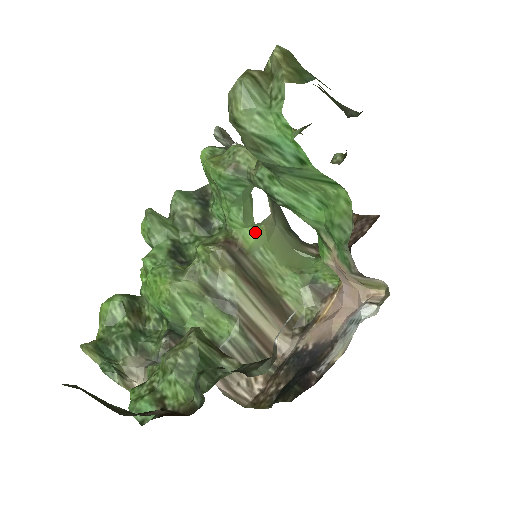
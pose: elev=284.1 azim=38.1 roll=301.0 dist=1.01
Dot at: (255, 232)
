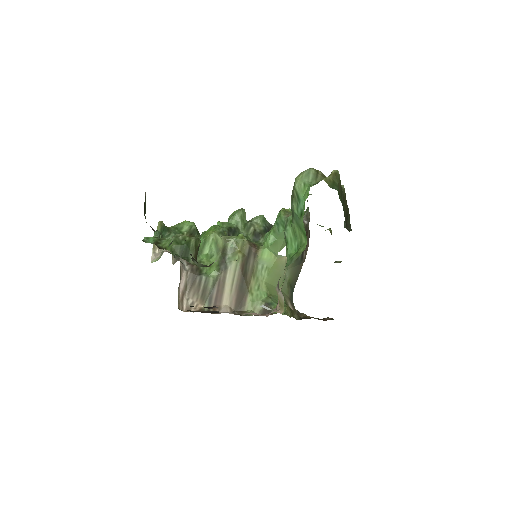
Dot at: (270, 255)
